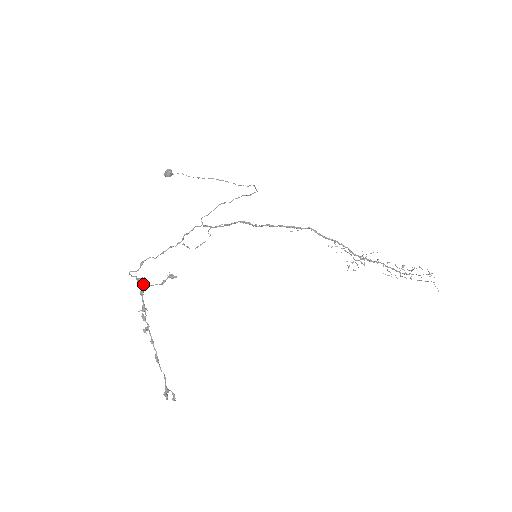
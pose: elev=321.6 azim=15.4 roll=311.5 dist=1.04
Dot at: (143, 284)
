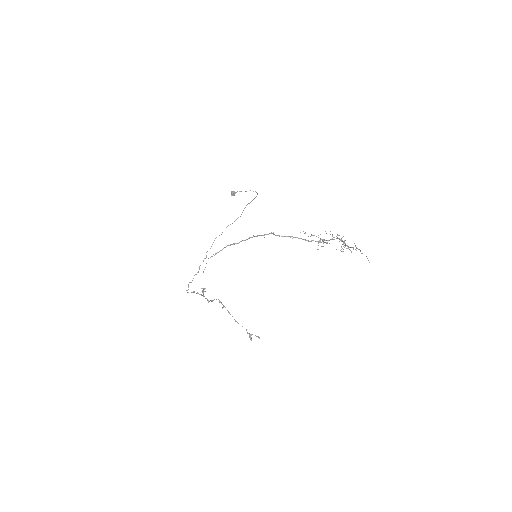
Dot at: (197, 293)
